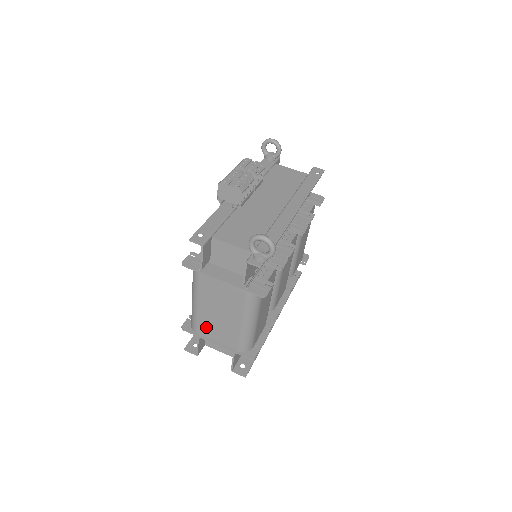
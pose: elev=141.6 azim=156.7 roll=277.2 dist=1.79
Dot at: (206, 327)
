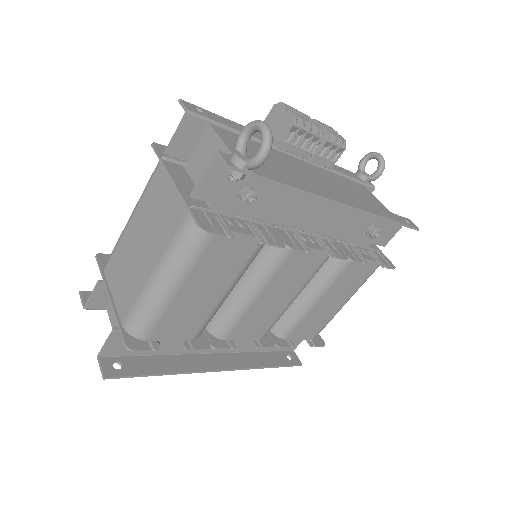
Dot at: (118, 263)
